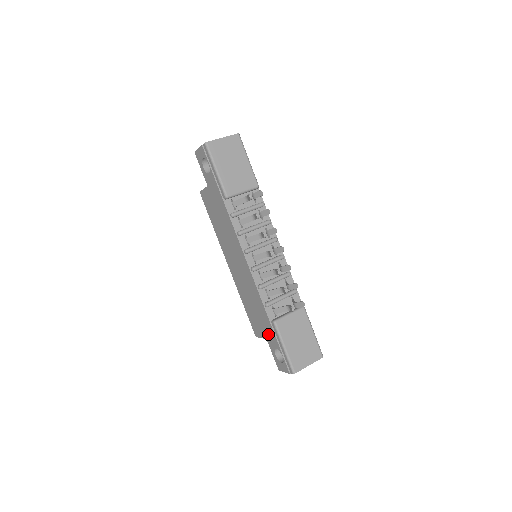
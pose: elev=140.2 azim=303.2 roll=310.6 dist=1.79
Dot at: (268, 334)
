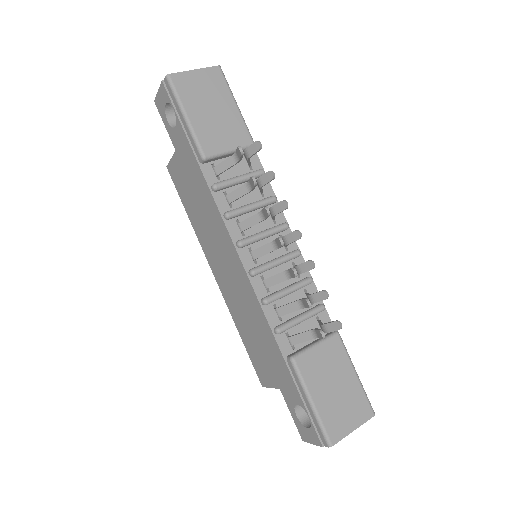
Dot at: (282, 380)
